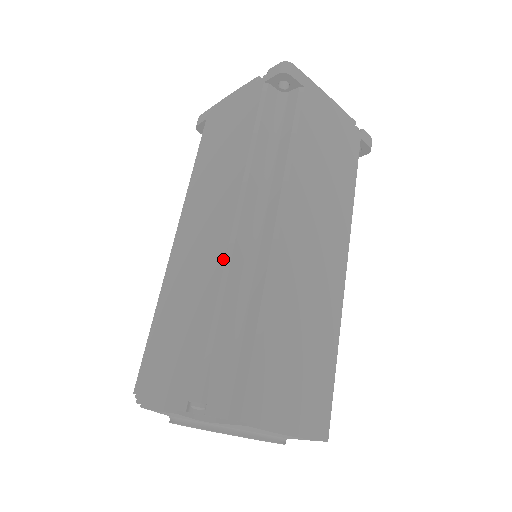
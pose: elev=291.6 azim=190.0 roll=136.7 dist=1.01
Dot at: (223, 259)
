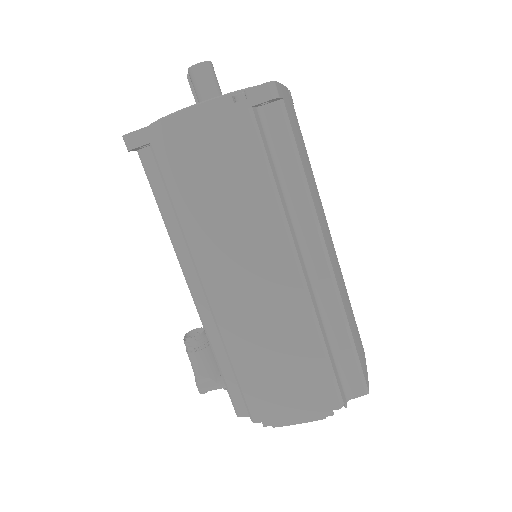
Dot at: (306, 306)
